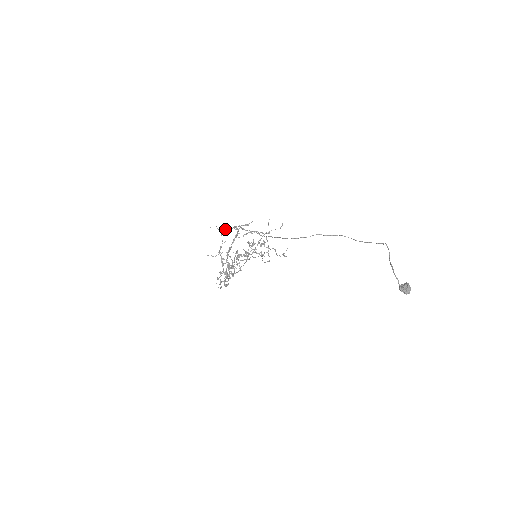
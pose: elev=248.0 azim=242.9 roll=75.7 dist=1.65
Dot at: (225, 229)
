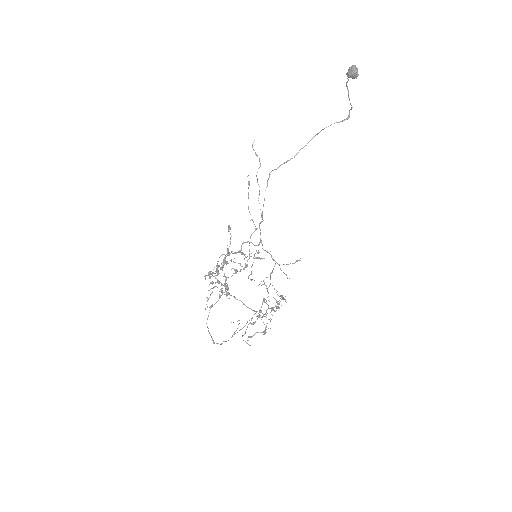
Dot at: (236, 271)
